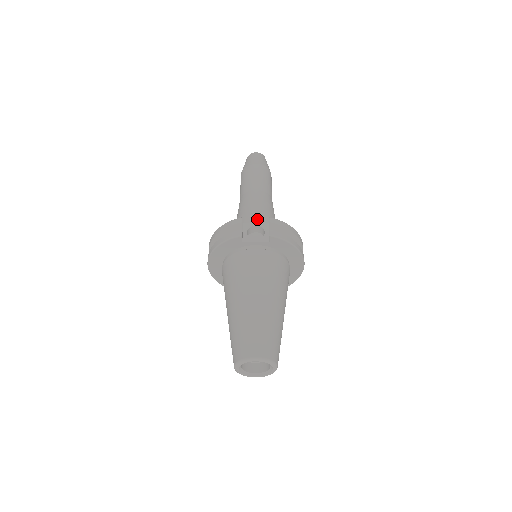
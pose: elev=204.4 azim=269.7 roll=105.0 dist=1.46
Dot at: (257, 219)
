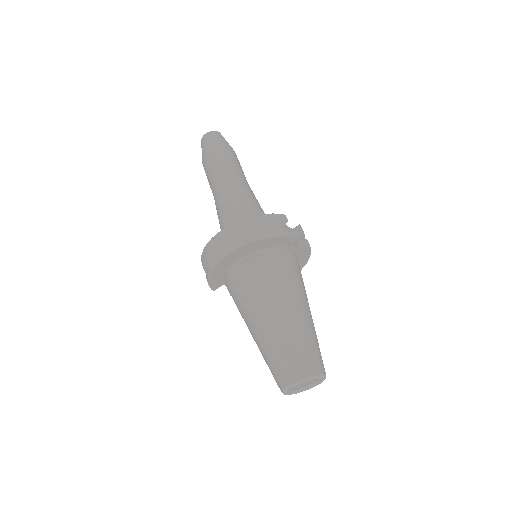
Dot at: occluded
